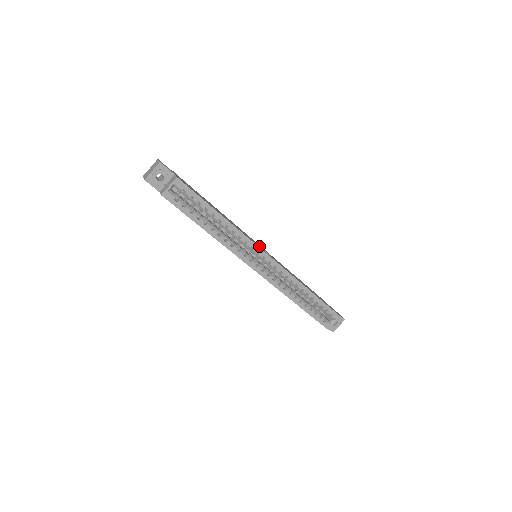
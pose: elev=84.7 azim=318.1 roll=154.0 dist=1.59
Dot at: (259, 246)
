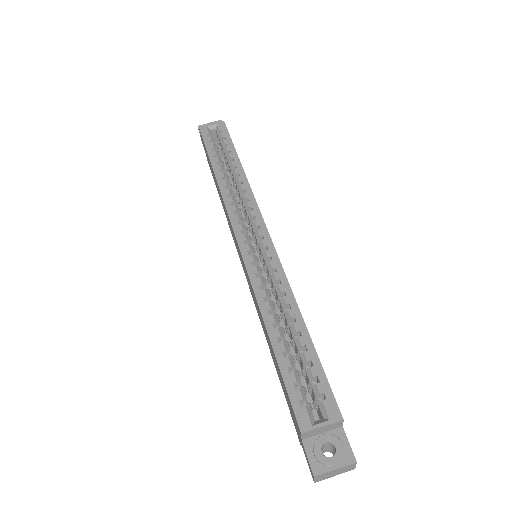
Dot at: occluded
